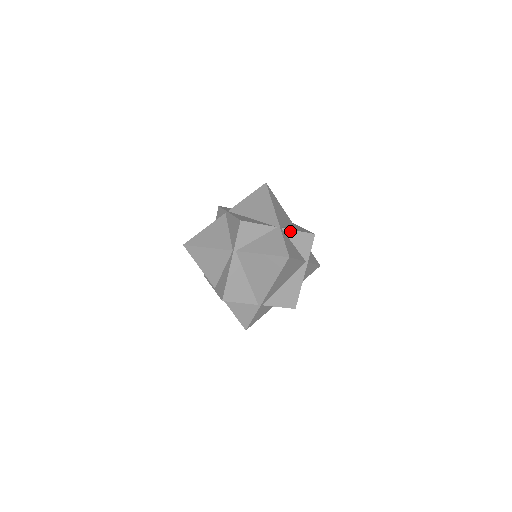
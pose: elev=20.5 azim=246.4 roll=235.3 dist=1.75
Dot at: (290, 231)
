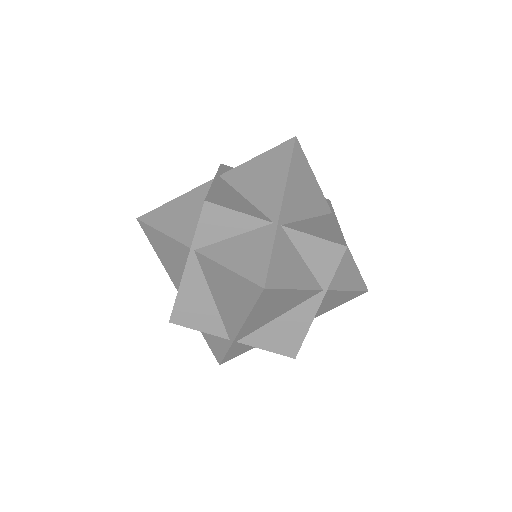
Dot at: occluded
